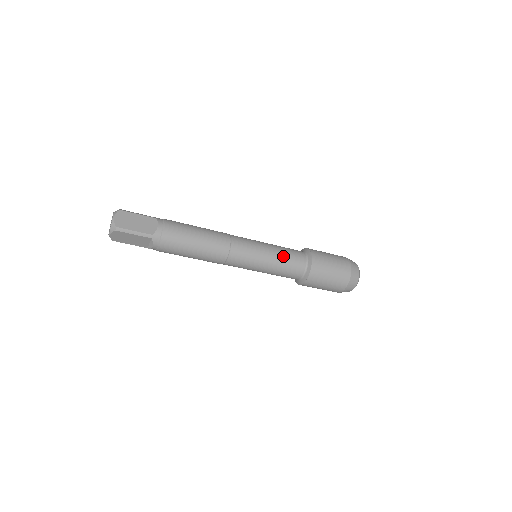
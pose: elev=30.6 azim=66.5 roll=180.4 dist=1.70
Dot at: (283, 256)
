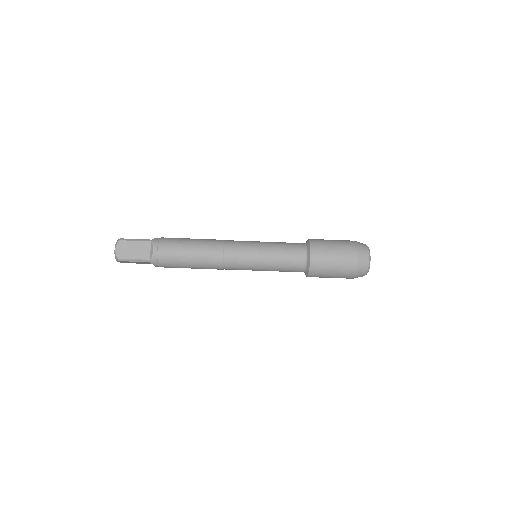
Dot at: (279, 242)
